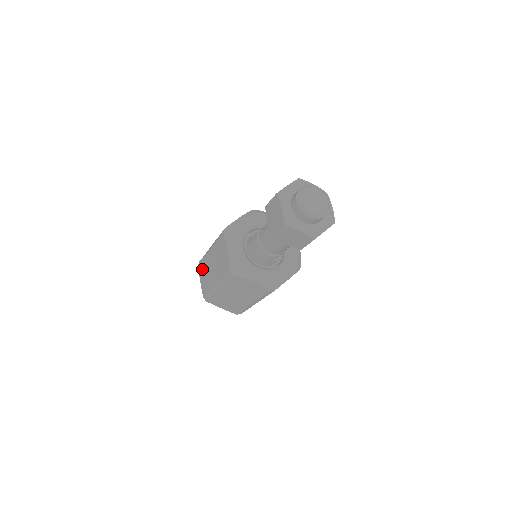
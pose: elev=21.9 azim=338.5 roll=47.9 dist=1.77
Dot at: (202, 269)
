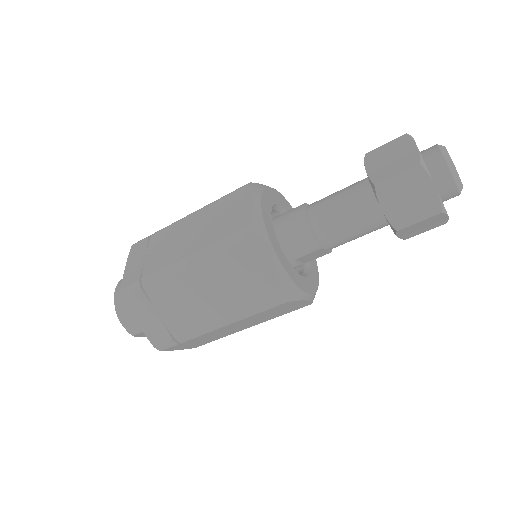
Dot at: (145, 247)
